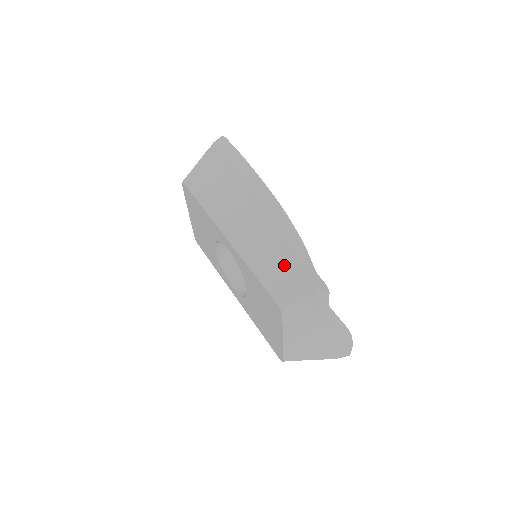
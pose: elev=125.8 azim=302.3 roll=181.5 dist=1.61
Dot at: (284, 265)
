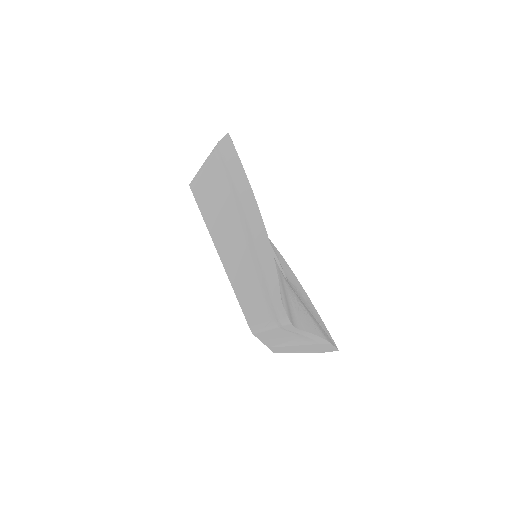
Dot at: (259, 289)
